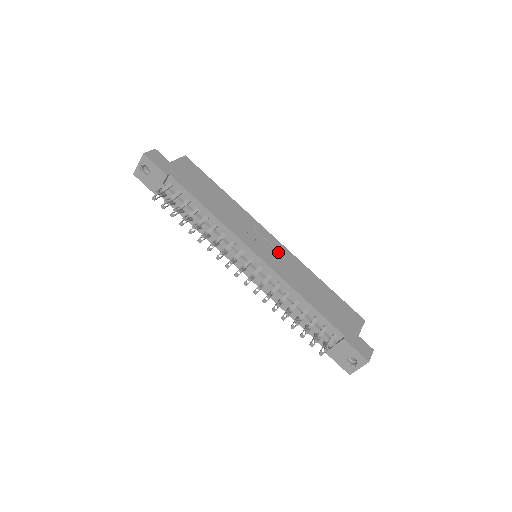
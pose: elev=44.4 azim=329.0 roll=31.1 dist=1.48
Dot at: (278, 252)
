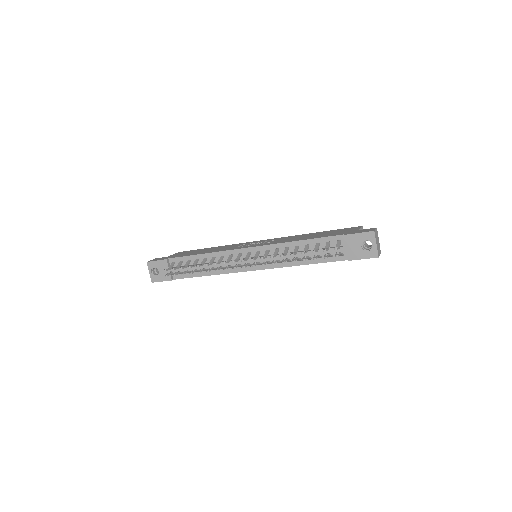
Dot at: (267, 241)
